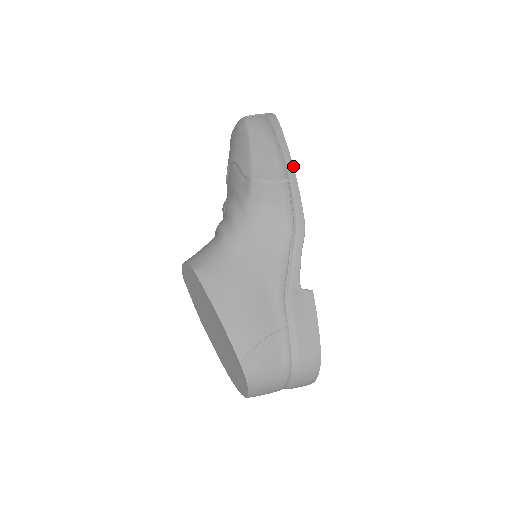
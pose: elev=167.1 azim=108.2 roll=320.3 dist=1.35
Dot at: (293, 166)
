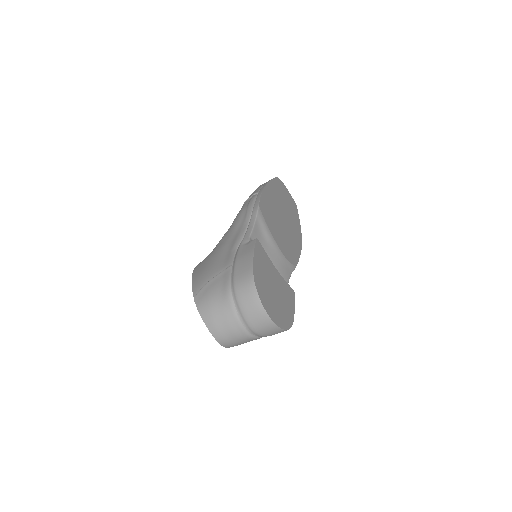
Dot at: (265, 186)
